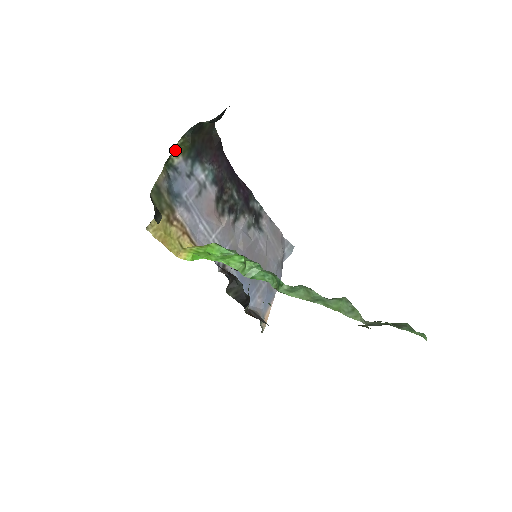
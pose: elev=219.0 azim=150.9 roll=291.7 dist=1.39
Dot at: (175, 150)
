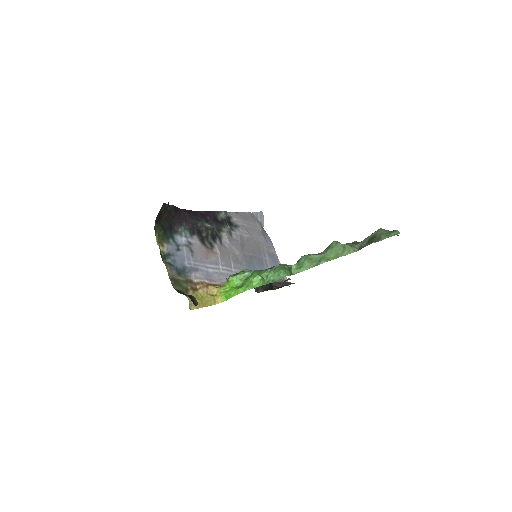
Dot at: (159, 245)
